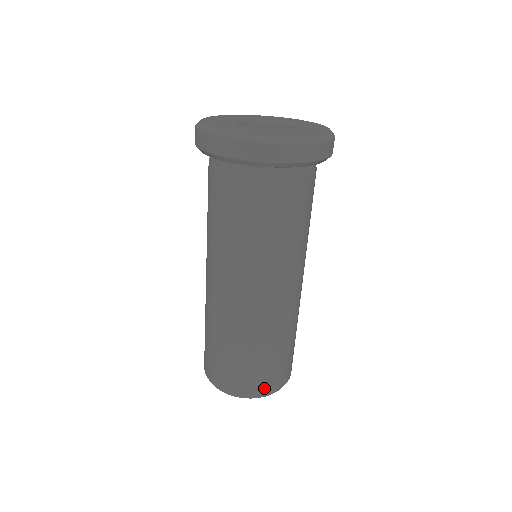
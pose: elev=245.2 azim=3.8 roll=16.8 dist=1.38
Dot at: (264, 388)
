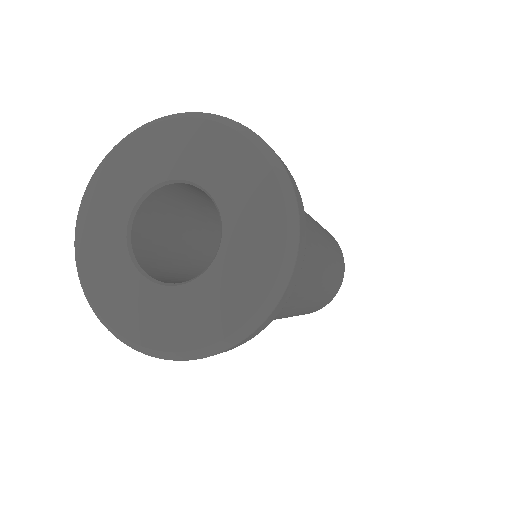
Dot at: (316, 310)
